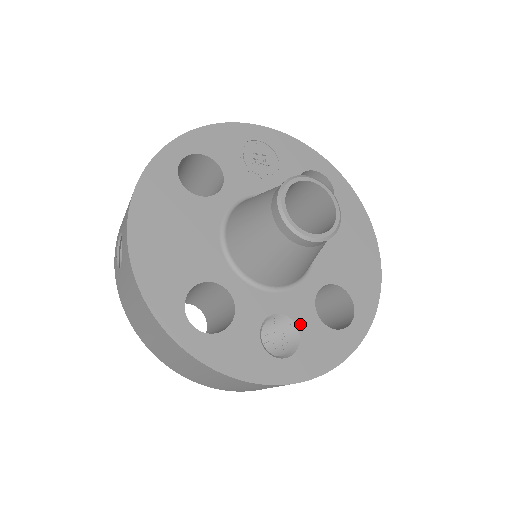
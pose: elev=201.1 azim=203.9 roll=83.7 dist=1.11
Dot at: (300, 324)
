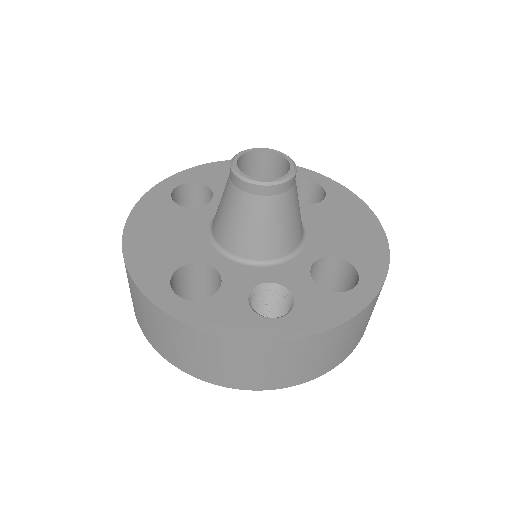
Dot at: (294, 290)
